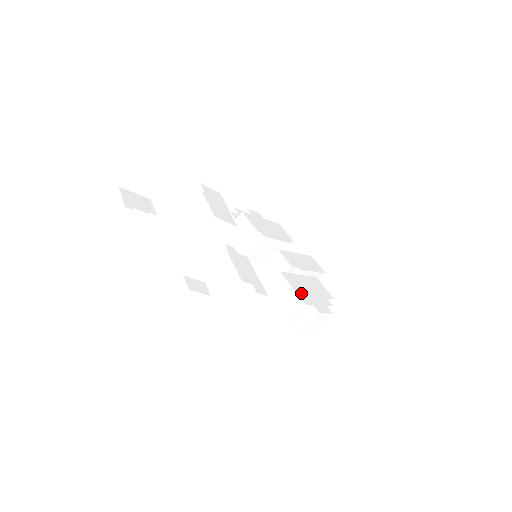
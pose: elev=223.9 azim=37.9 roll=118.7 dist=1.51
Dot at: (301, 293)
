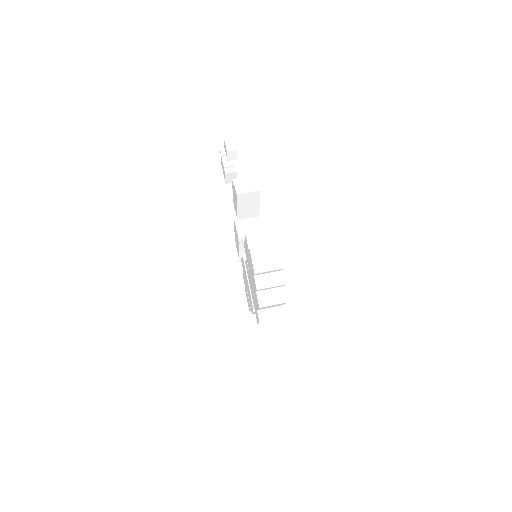
Dot at: occluded
